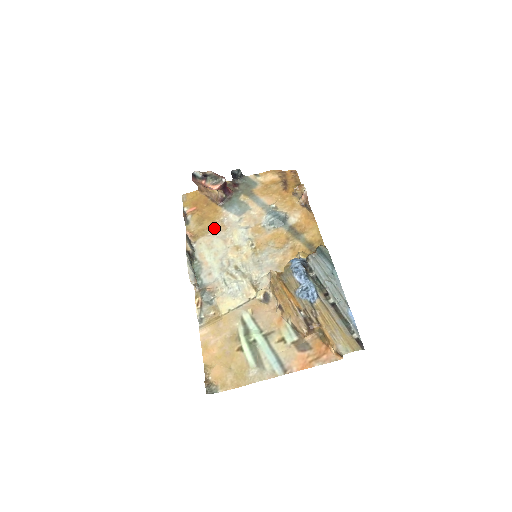
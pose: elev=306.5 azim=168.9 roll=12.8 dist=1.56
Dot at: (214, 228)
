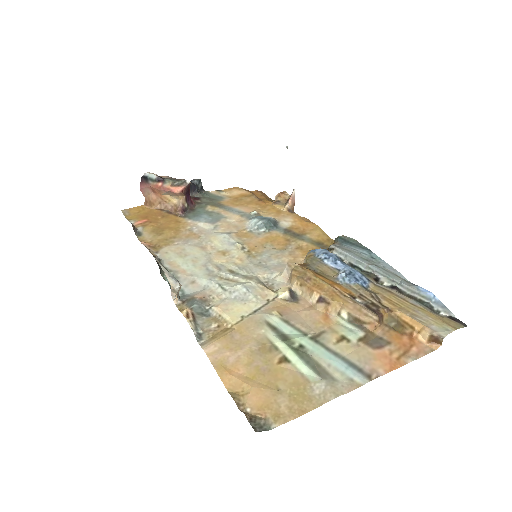
Dot at: (181, 237)
